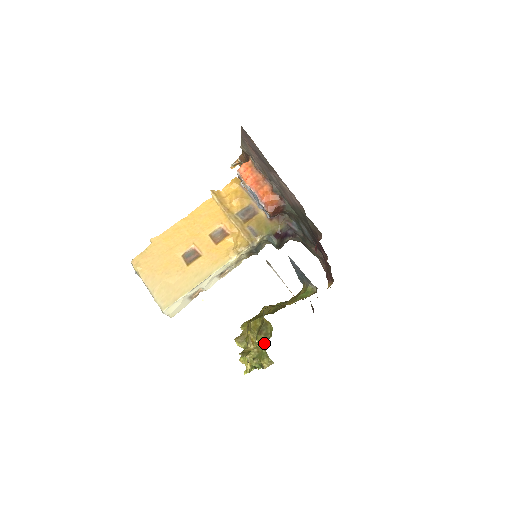
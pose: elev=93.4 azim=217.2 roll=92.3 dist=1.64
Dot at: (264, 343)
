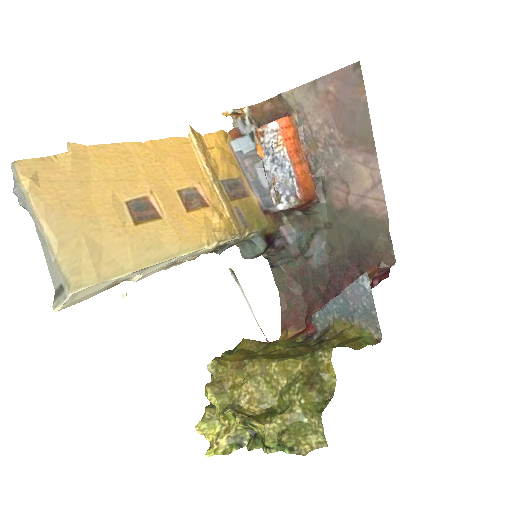
Dot at: (319, 407)
